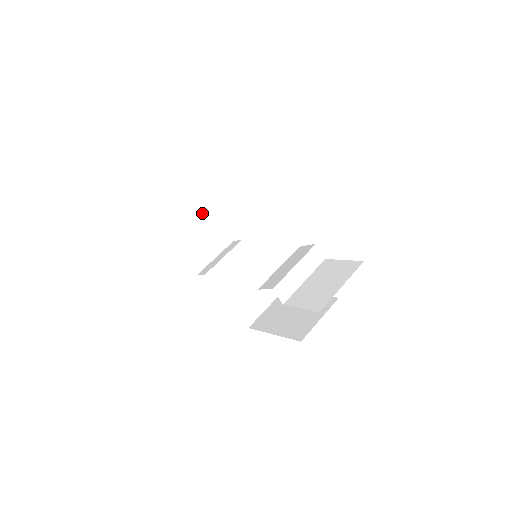
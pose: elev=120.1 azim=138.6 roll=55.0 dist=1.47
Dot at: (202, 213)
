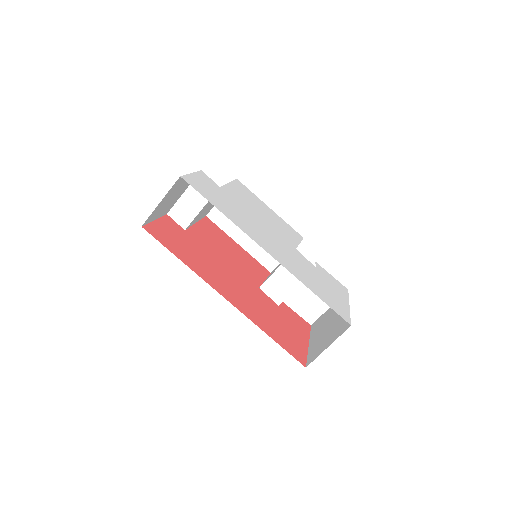
Dot at: (179, 182)
